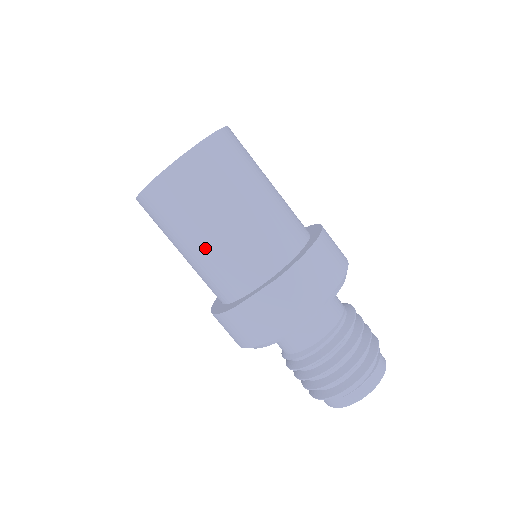
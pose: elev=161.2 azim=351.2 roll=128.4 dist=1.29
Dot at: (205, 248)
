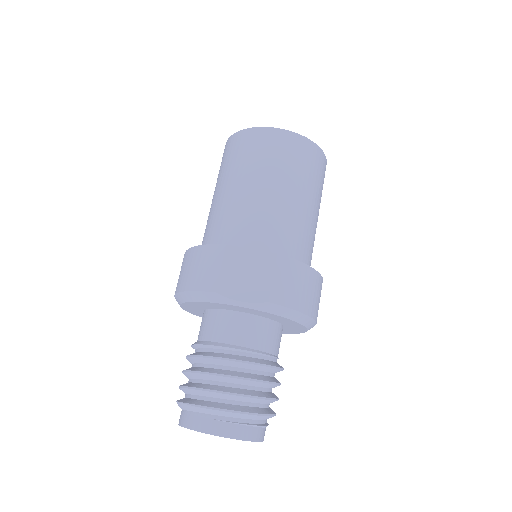
Dot at: (248, 194)
